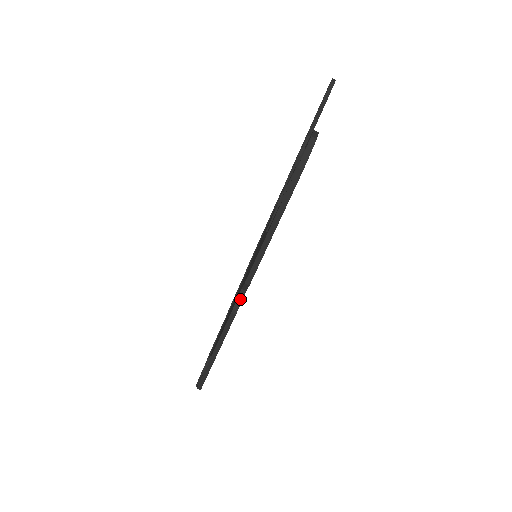
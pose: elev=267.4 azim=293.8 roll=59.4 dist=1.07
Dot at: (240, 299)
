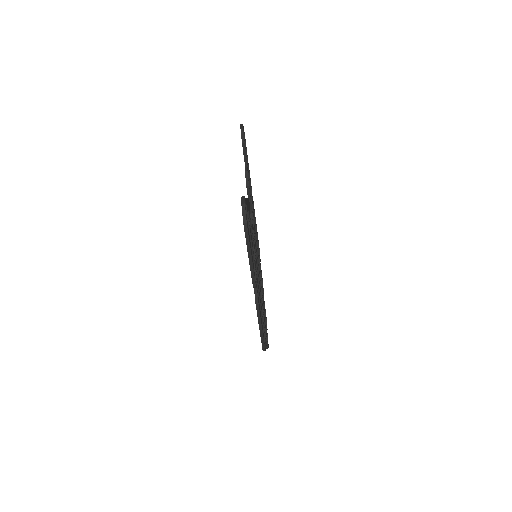
Dot at: (256, 294)
